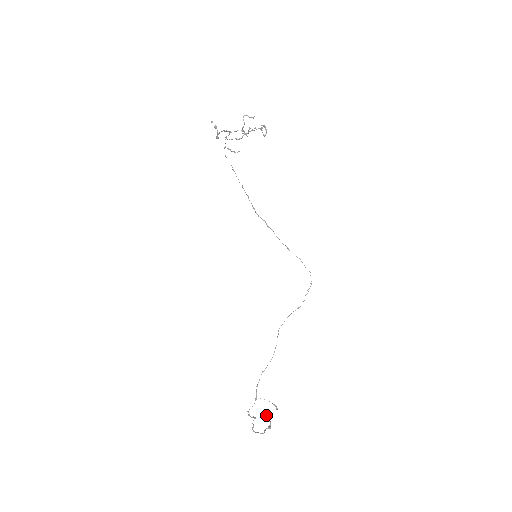
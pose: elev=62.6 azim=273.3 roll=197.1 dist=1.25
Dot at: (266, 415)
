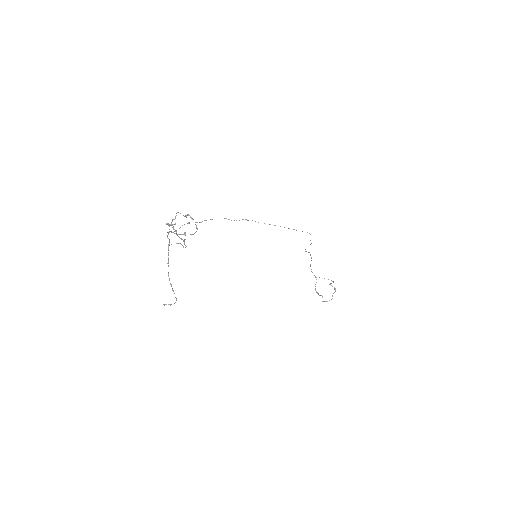
Dot at: occluded
